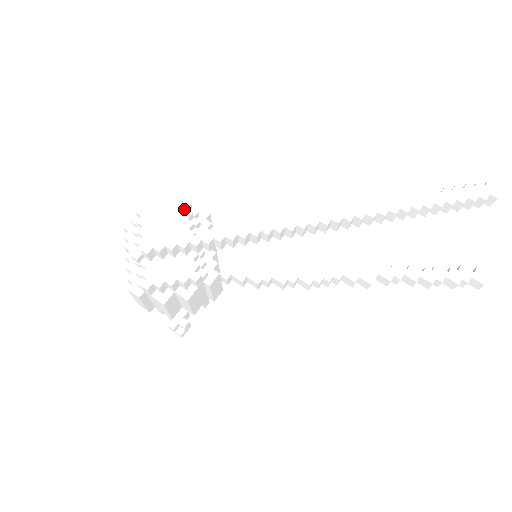
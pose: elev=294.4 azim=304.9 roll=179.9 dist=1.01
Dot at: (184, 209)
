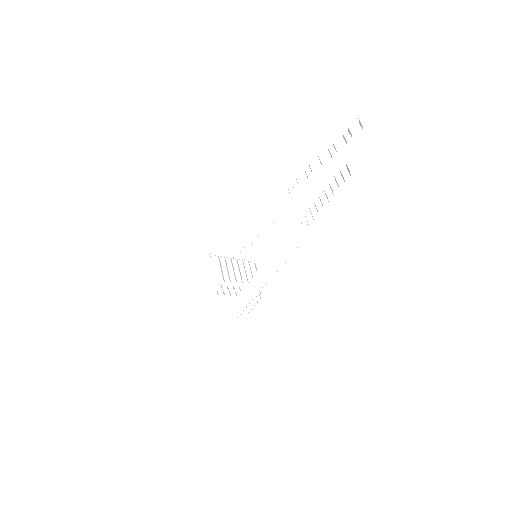
Dot at: (218, 297)
